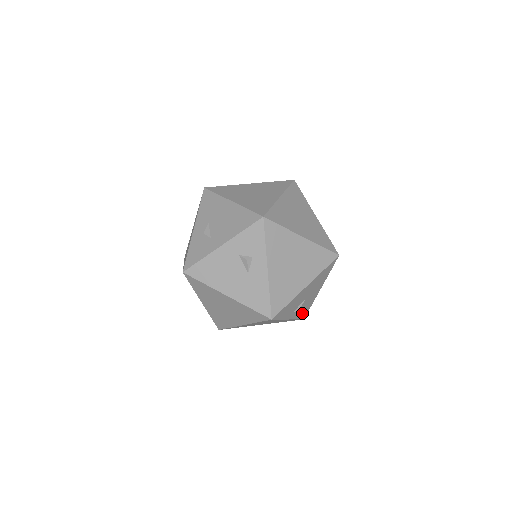
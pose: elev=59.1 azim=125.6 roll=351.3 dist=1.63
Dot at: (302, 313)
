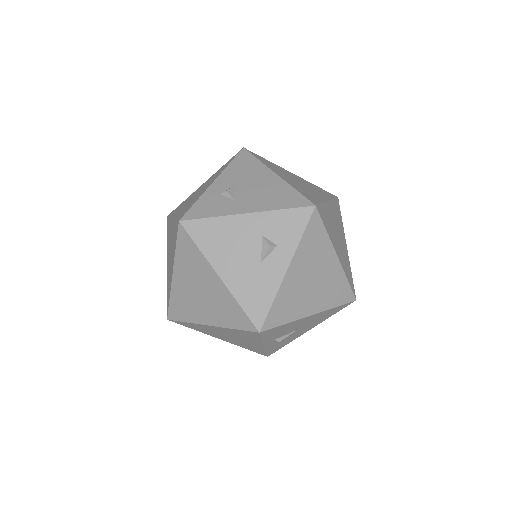
Dot at: (275, 347)
